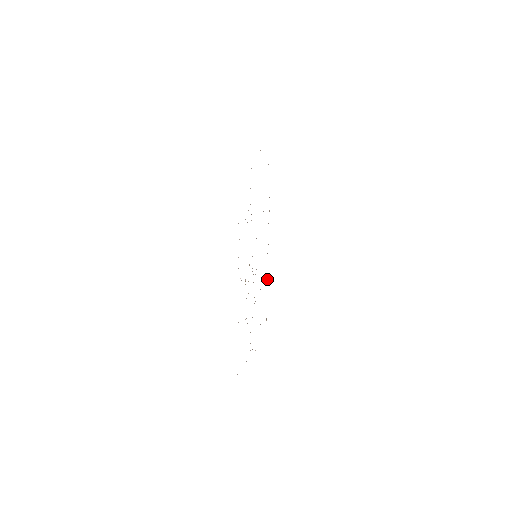
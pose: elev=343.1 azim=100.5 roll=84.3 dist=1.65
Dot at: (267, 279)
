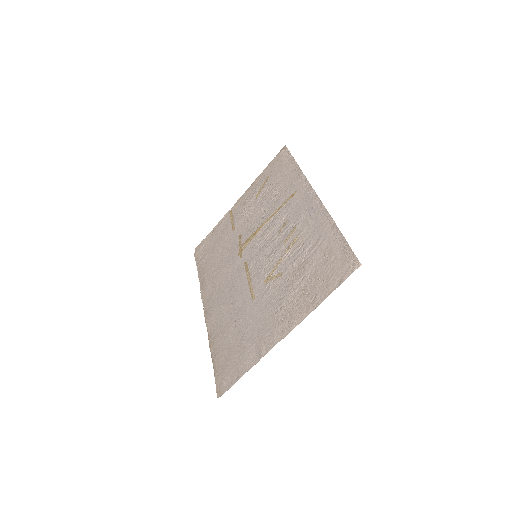
Dot at: (209, 343)
